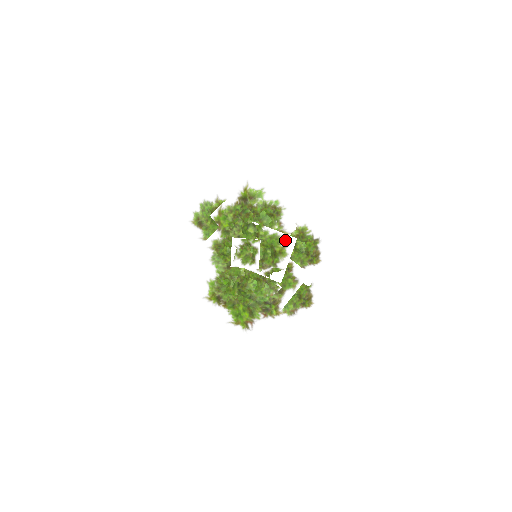
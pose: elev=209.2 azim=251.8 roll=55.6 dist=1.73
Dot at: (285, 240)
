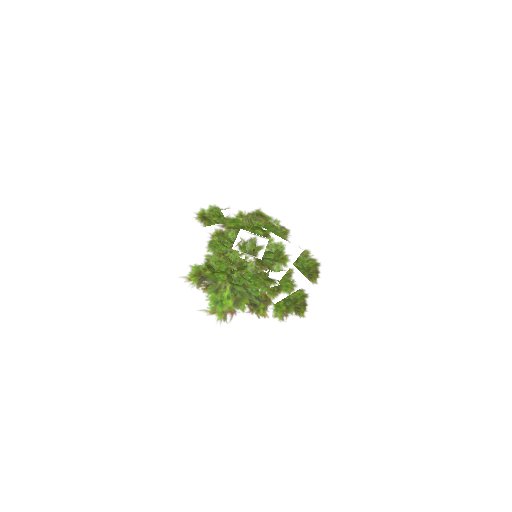
Dot at: (291, 250)
